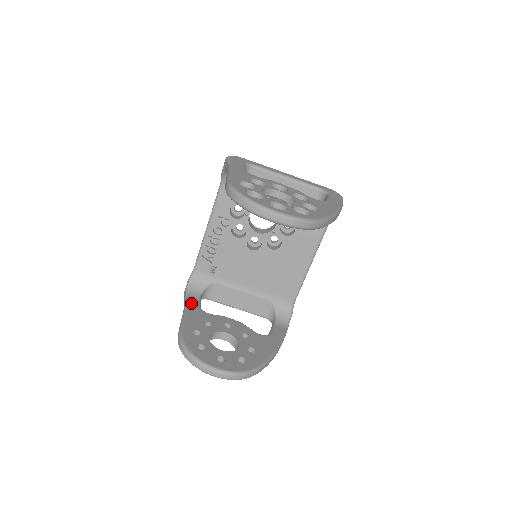
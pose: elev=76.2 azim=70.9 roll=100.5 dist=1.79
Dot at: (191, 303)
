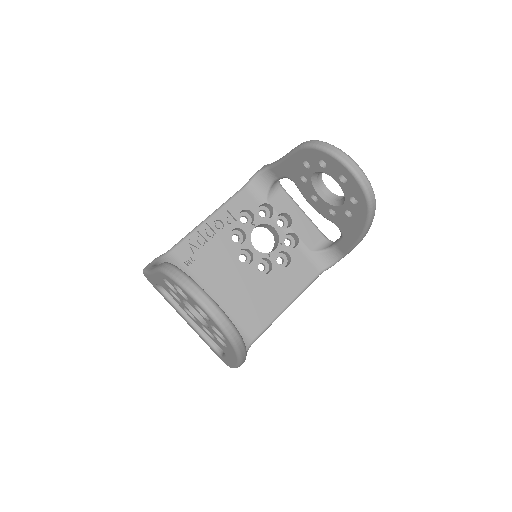
Dot at: occluded
